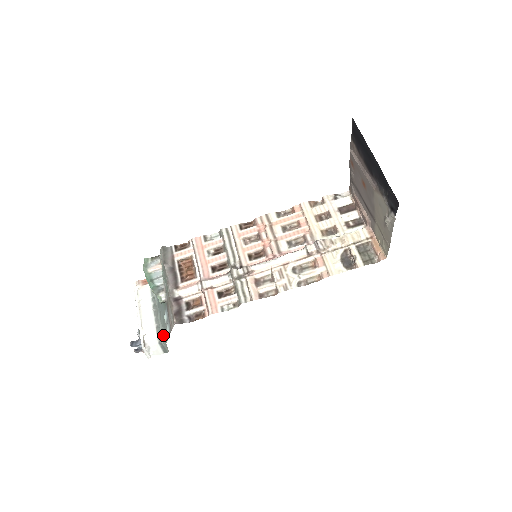
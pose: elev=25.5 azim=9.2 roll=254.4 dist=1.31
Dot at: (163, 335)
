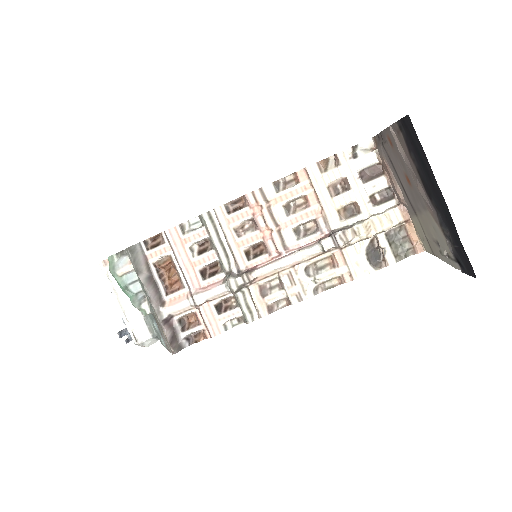
Dot at: (155, 331)
